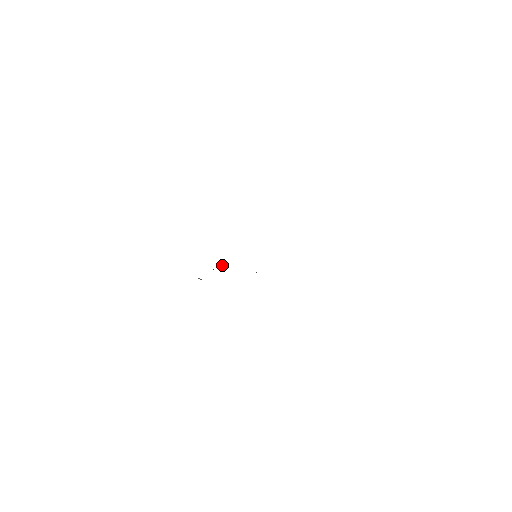
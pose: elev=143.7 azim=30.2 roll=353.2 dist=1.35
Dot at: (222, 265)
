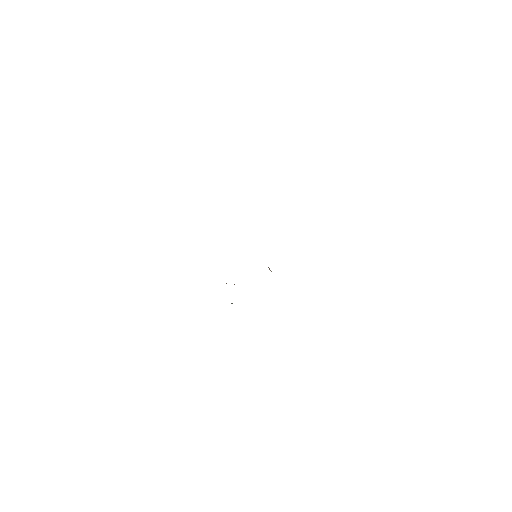
Dot at: occluded
